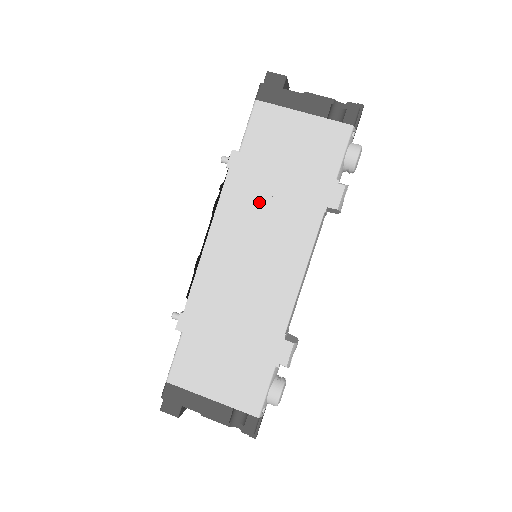
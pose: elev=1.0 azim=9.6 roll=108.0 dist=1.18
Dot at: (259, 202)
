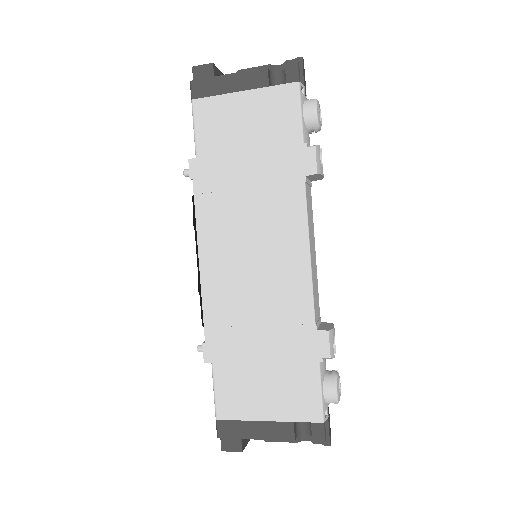
Dot at: (235, 200)
